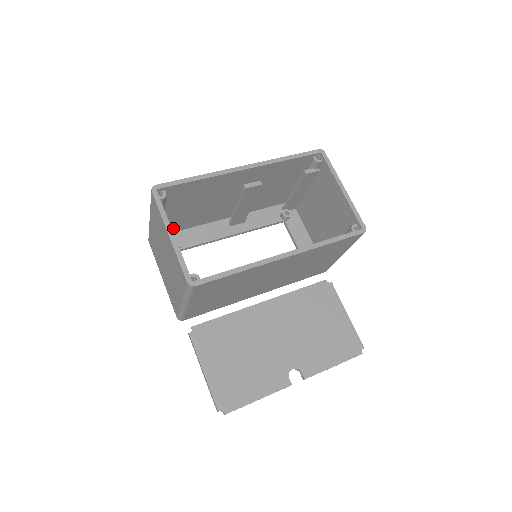
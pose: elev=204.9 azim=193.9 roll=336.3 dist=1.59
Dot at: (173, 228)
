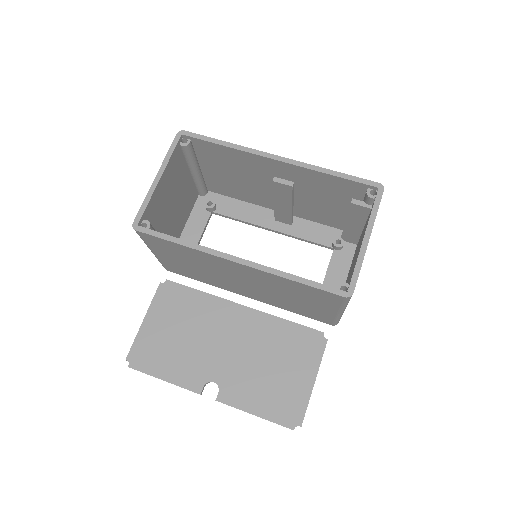
Dot at: (220, 190)
